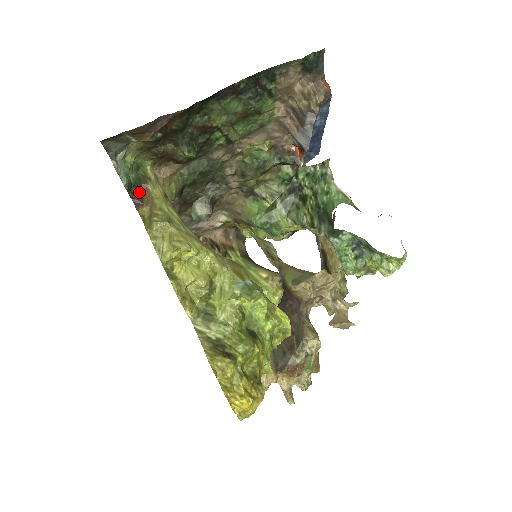
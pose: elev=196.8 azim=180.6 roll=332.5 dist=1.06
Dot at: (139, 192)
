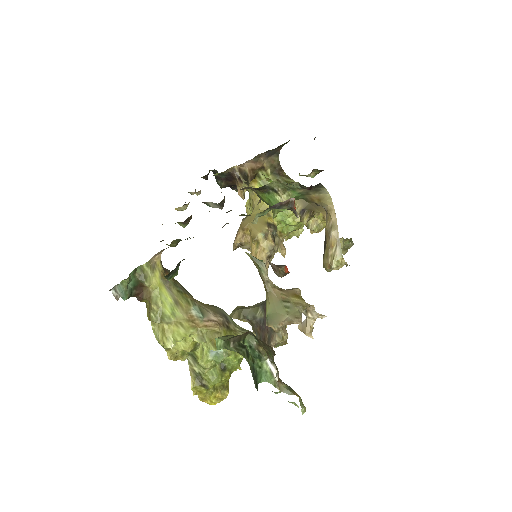
Dot at: (139, 290)
